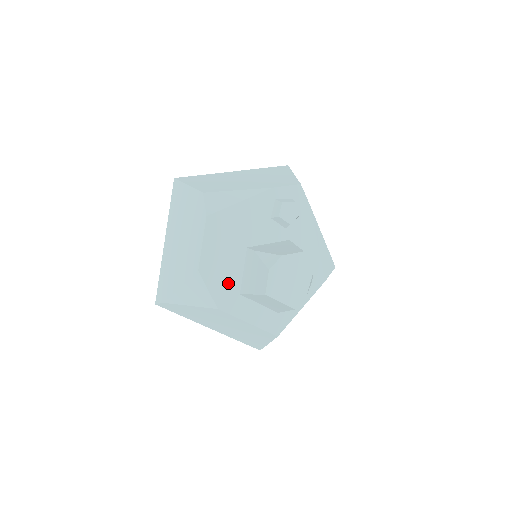
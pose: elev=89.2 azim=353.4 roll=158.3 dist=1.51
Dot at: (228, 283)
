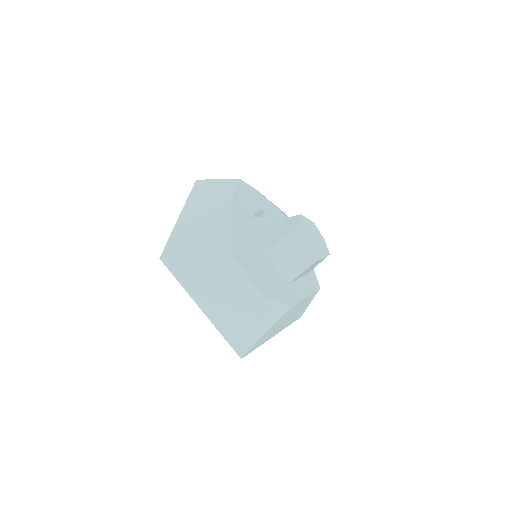
Dot at: (278, 285)
